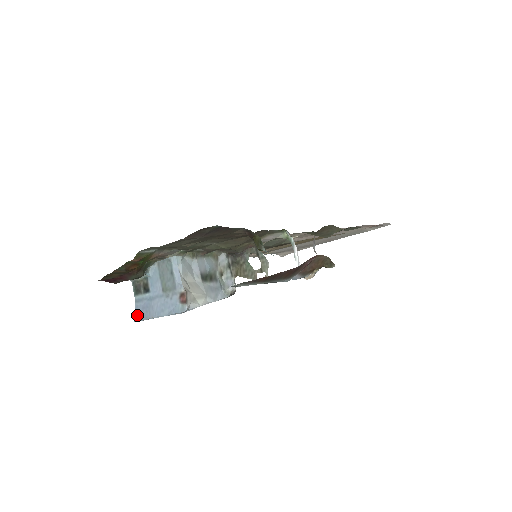
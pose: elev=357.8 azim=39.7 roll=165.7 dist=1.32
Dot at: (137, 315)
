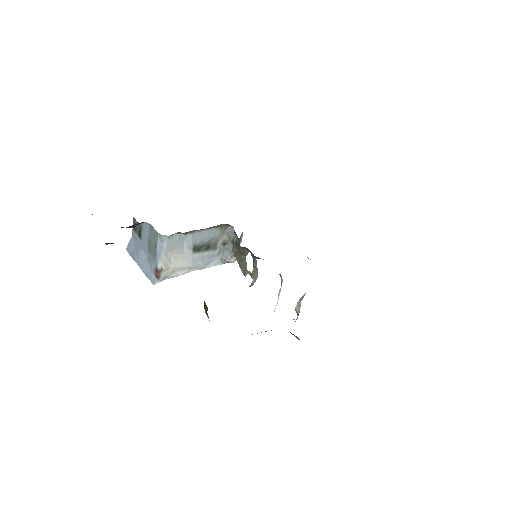
Dot at: (129, 248)
